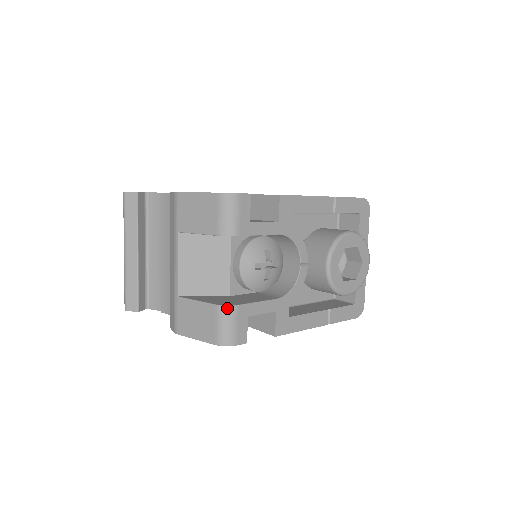
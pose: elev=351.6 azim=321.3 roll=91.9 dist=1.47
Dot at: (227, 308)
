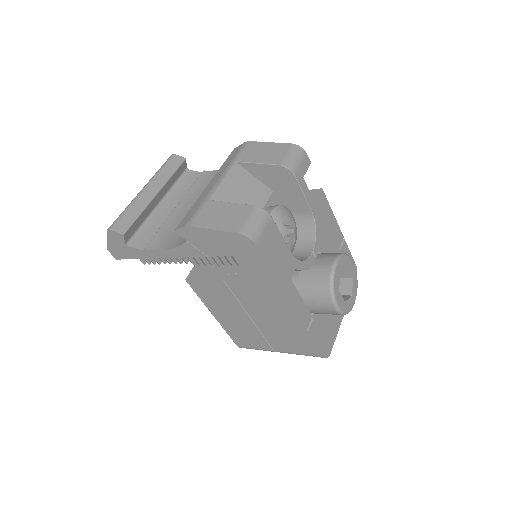
Dot at: (264, 211)
